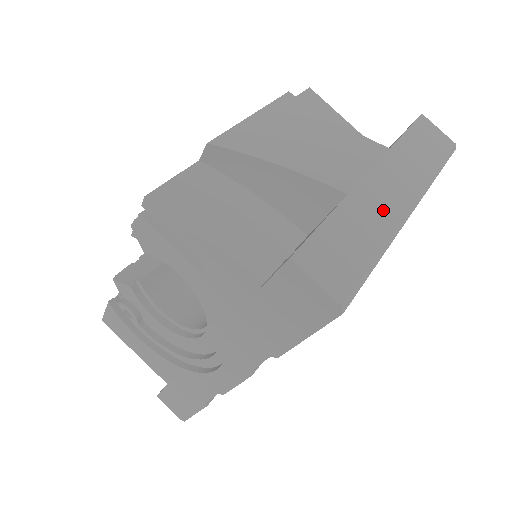
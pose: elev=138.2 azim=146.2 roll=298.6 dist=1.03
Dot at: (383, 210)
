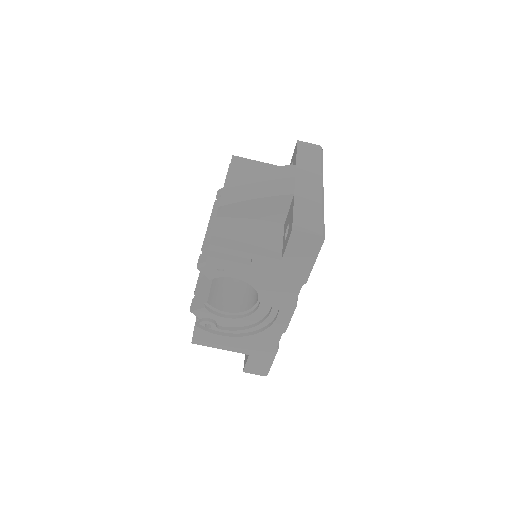
Dot at: (312, 193)
